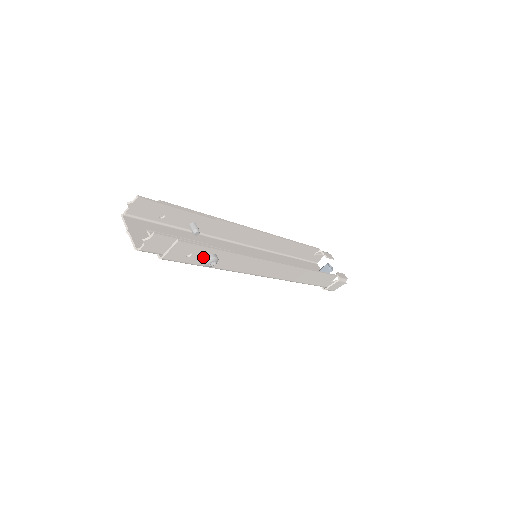
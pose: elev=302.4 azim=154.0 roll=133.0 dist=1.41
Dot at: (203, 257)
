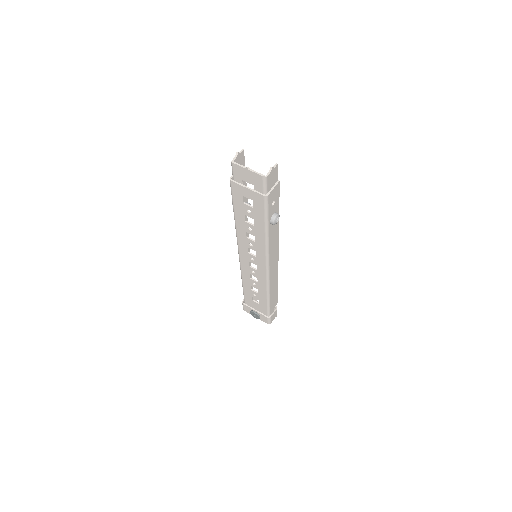
Dot at: (273, 213)
